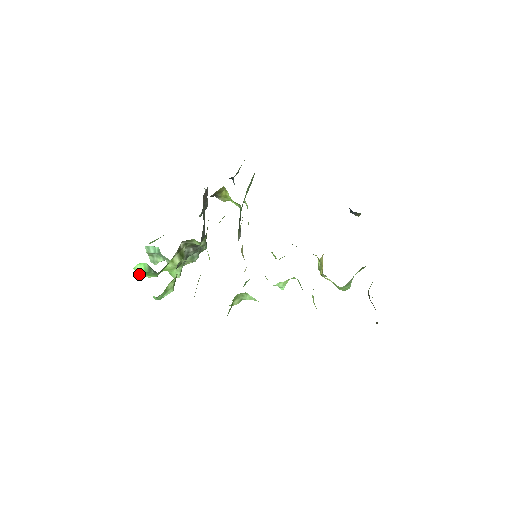
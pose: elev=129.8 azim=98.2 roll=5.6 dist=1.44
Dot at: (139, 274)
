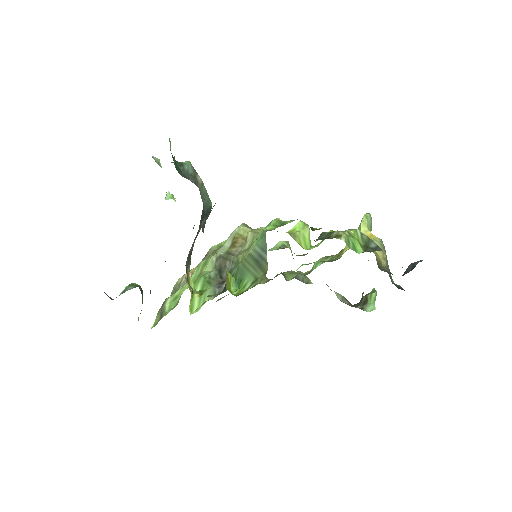
Dot at: occluded
